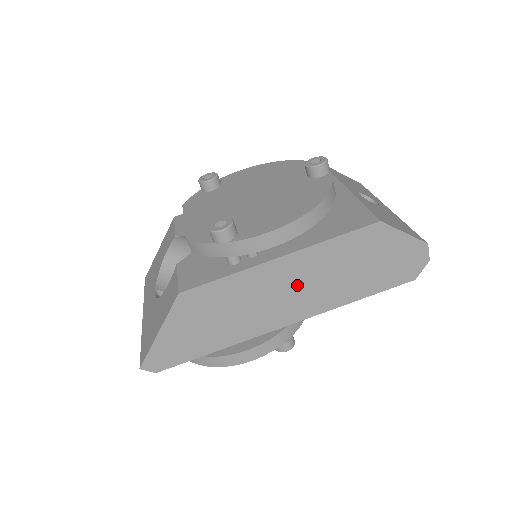
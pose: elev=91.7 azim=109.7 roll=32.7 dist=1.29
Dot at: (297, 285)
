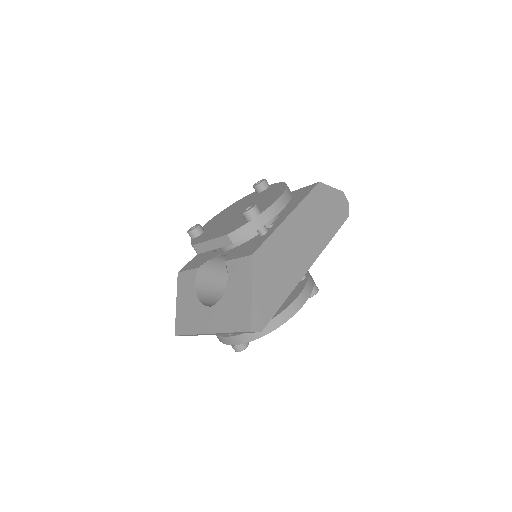
Dot at: (304, 233)
